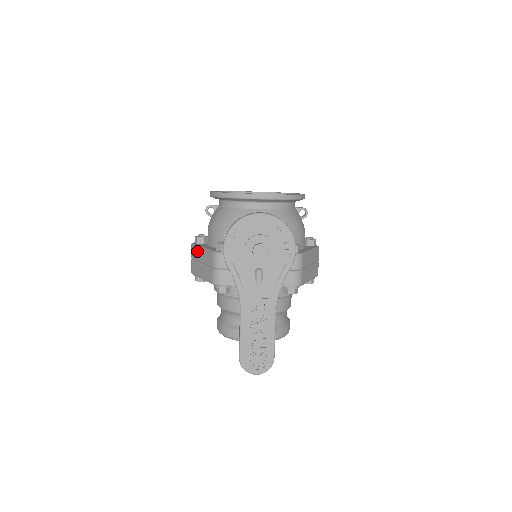
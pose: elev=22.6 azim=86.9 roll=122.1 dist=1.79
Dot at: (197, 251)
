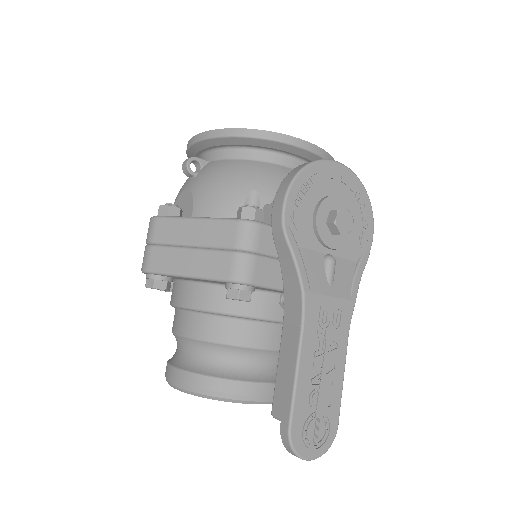
Dot at: (176, 225)
